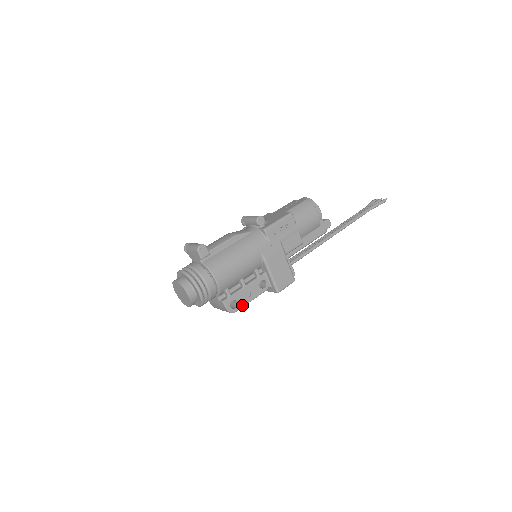
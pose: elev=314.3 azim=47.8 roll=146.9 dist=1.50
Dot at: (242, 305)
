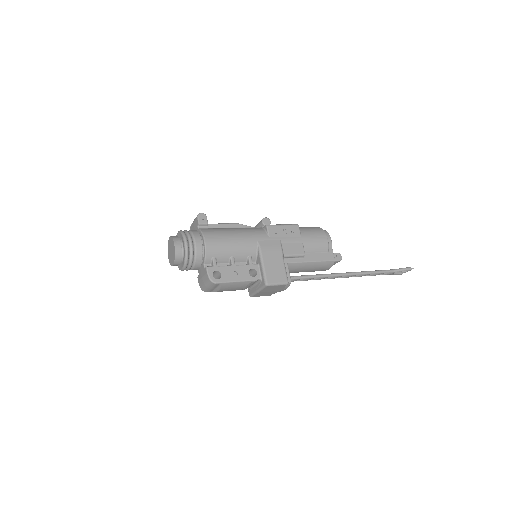
Dot at: (225, 280)
